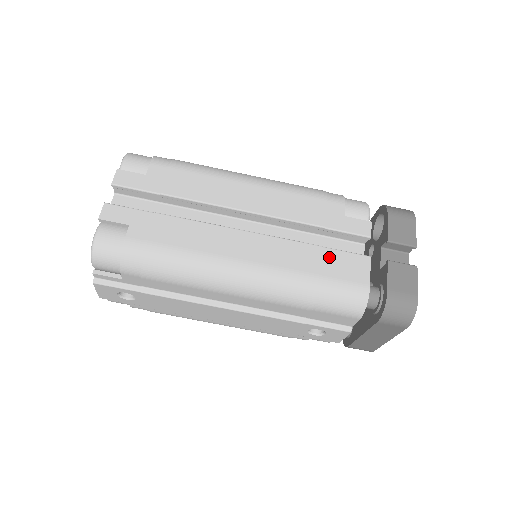
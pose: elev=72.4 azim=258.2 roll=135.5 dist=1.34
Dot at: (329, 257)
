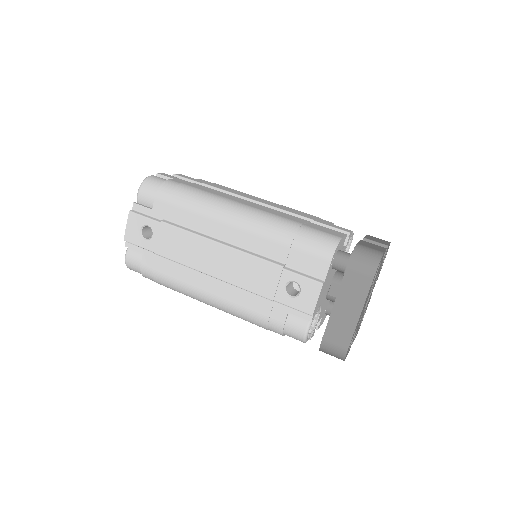
Dot at: (313, 224)
